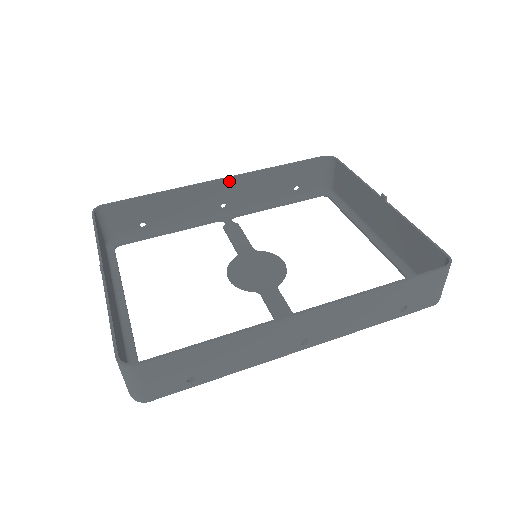
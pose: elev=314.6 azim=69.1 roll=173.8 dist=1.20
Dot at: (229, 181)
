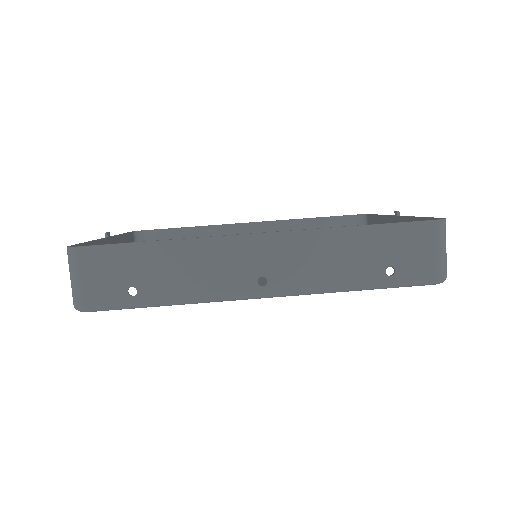
Dot at: (259, 226)
